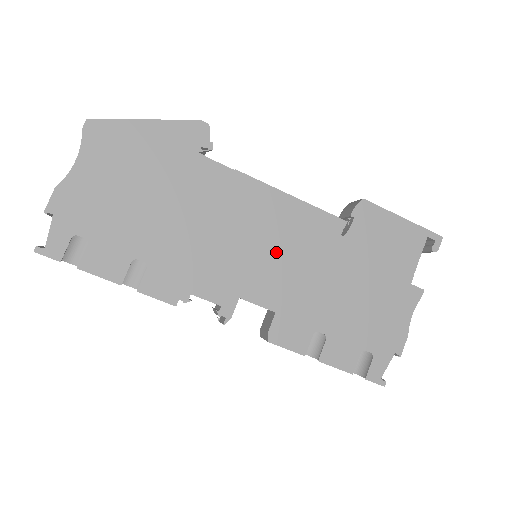
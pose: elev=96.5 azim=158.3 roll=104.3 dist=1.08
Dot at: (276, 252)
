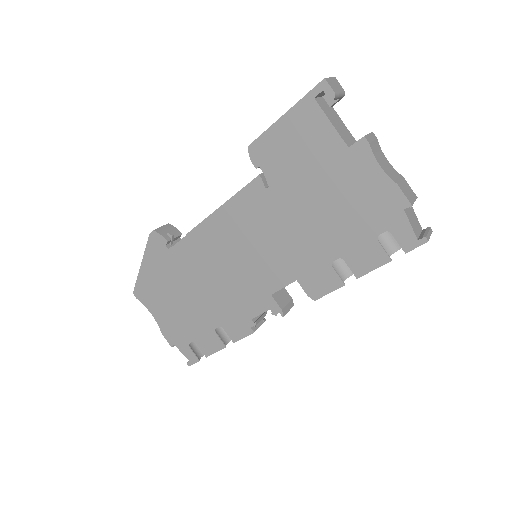
Dot at: (253, 248)
